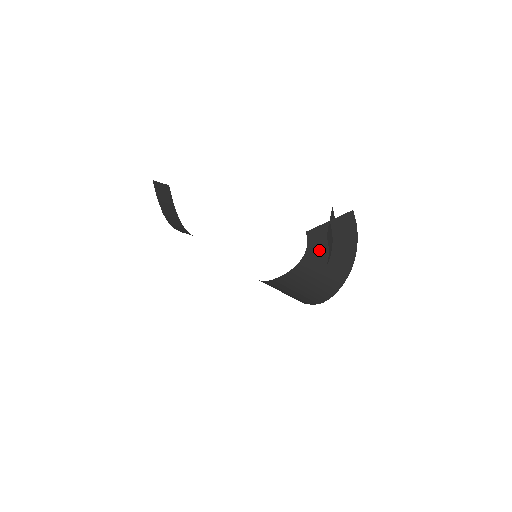
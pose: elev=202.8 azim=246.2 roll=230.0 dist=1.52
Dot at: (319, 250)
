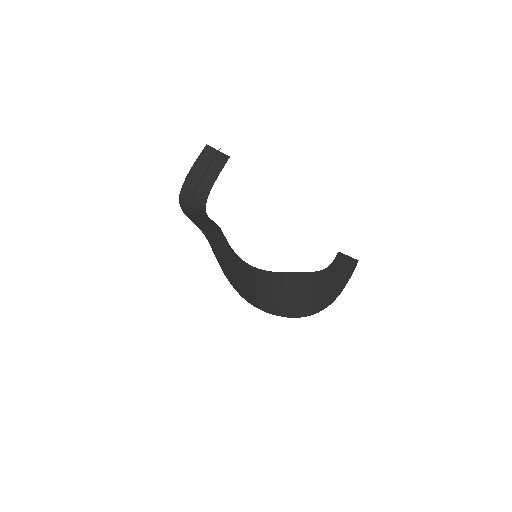
Dot at: (333, 271)
